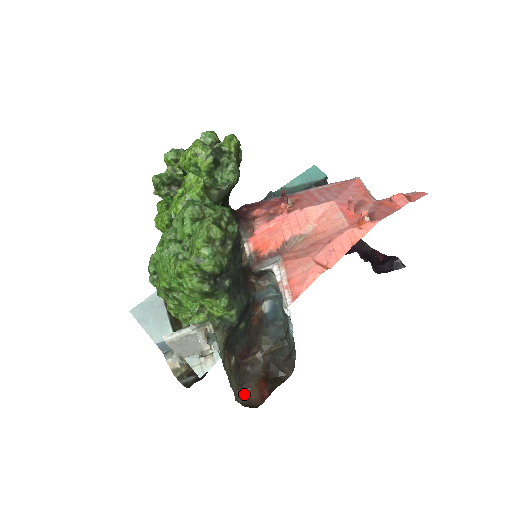
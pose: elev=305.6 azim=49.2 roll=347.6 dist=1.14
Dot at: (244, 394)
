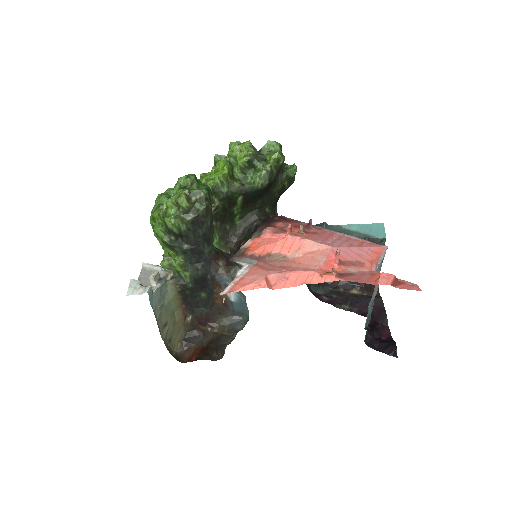
Dot at: (183, 348)
